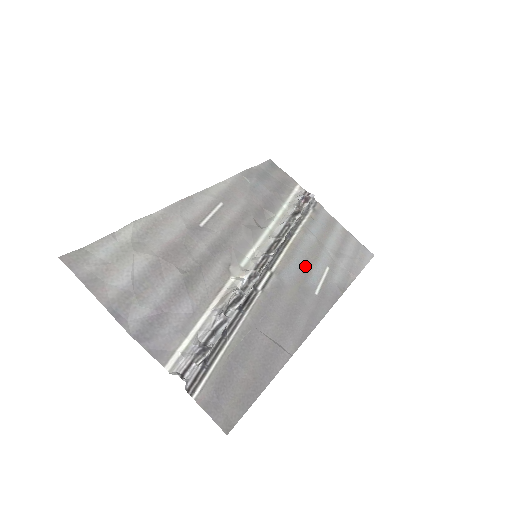
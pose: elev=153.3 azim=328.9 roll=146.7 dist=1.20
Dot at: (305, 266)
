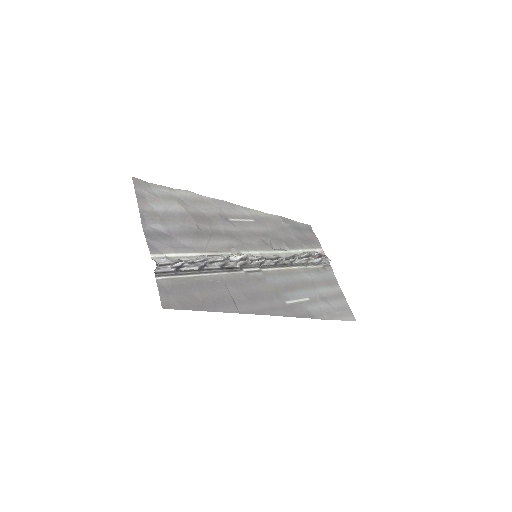
Dot at: (290, 285)
